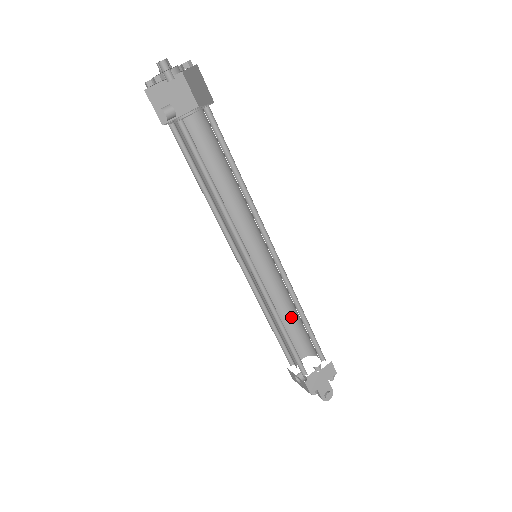
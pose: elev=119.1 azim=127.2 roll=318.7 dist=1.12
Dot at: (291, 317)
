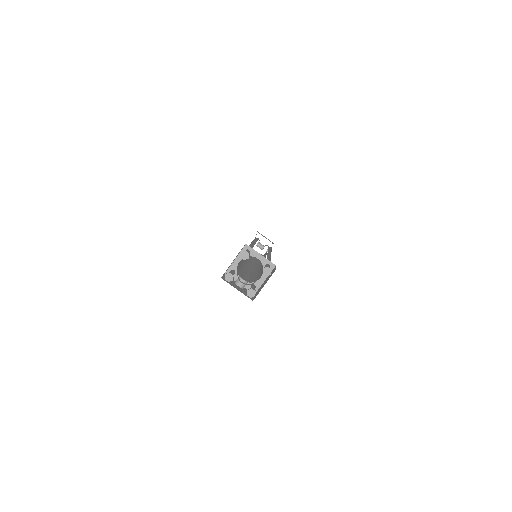
Dot at: occluded
